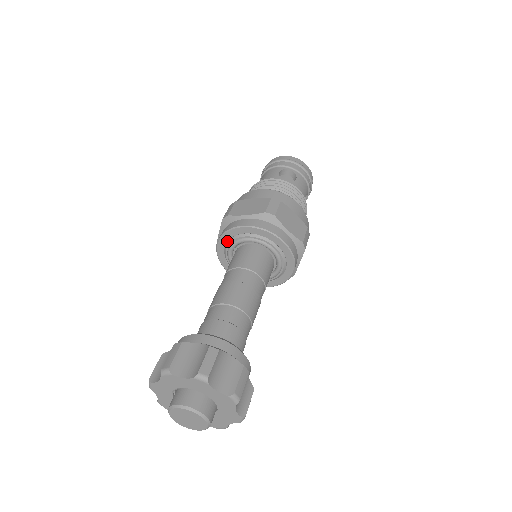
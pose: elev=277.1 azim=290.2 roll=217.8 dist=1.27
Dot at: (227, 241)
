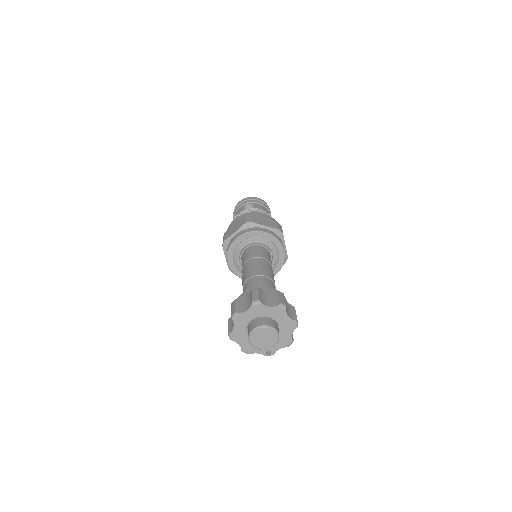
Dot at: (233, 256)
